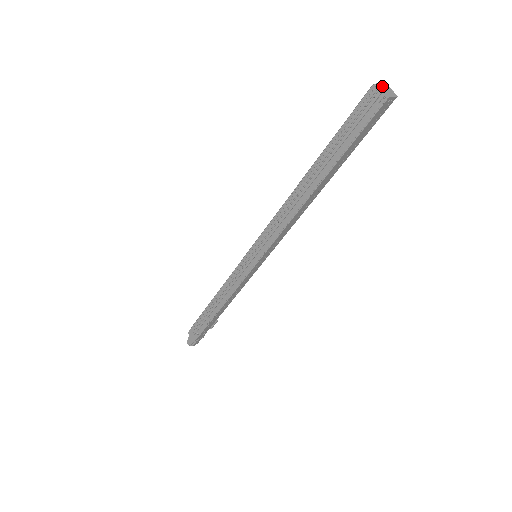
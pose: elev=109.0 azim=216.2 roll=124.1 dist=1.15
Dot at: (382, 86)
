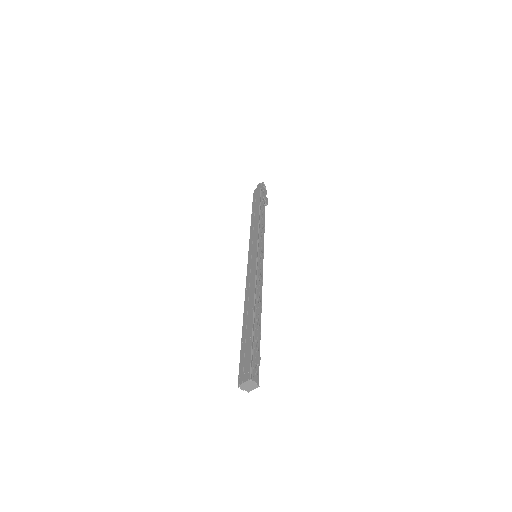
Dot at: (246, 384)
